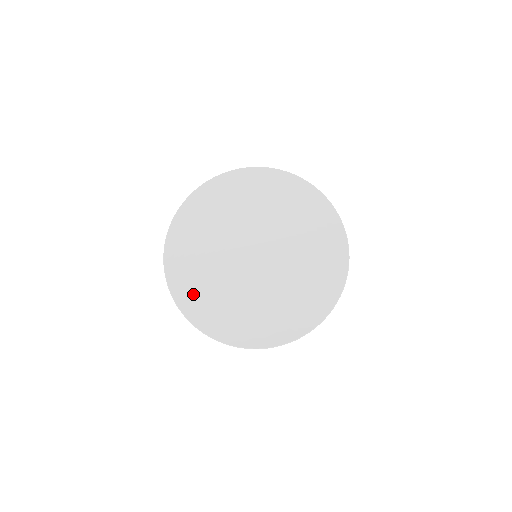
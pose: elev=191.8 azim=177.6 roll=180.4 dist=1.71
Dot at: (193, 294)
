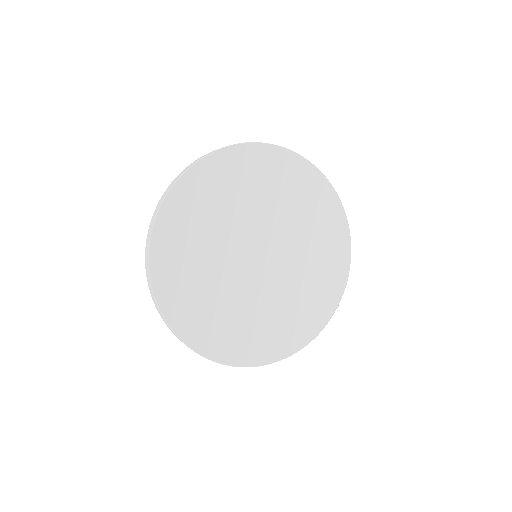
Dot at: (257, 344)
